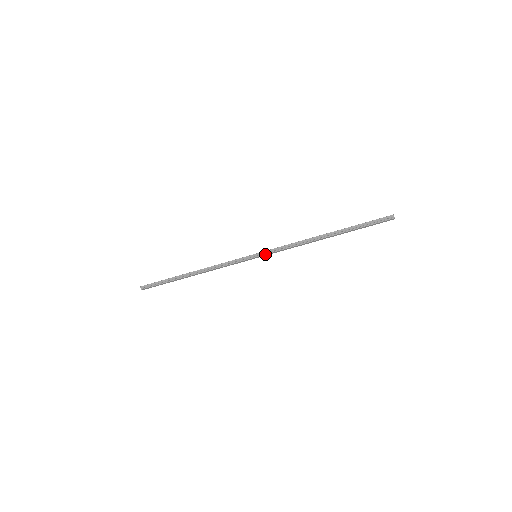
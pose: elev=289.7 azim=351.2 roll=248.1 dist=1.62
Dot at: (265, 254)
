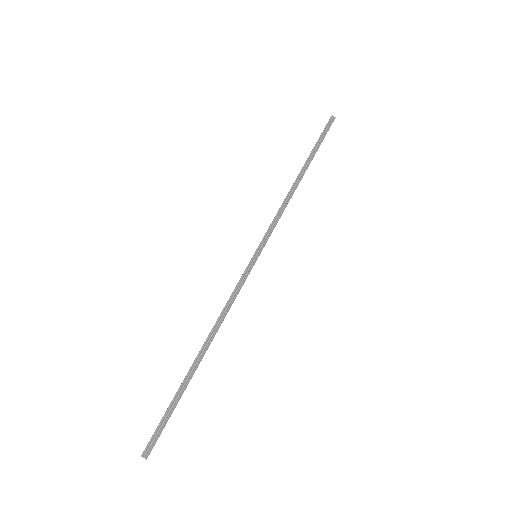
Dot at: (265, 244)
